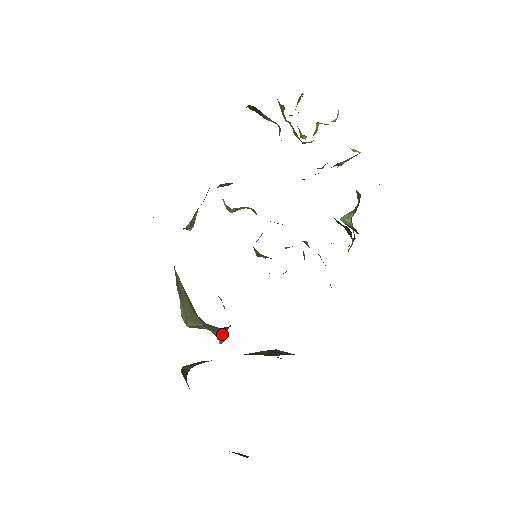
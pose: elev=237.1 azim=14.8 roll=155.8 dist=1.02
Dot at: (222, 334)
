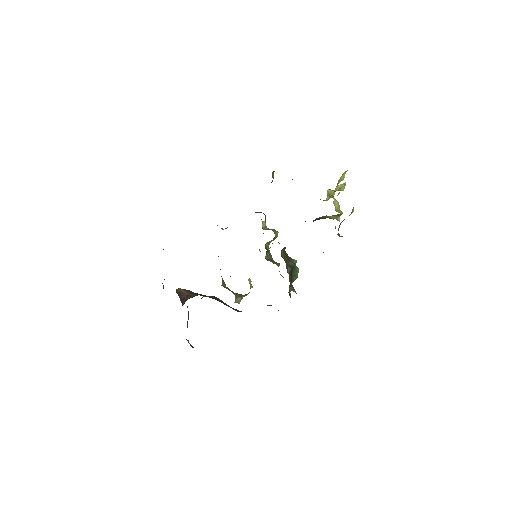
Dot at: (238, 298)
